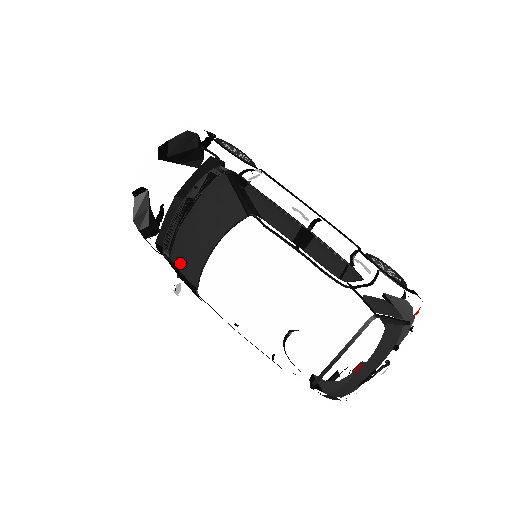
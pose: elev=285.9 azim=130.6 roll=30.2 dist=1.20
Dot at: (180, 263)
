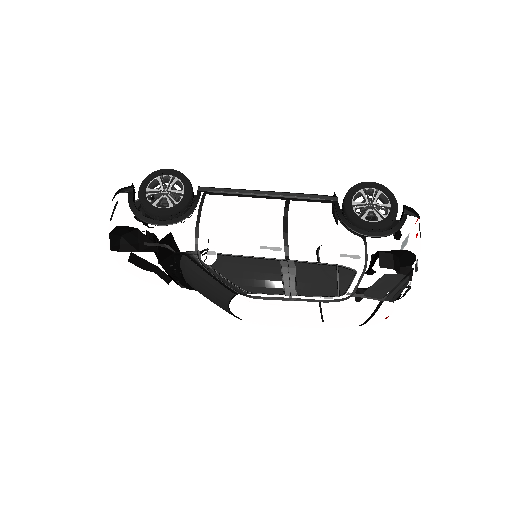
Dot at: occluded
